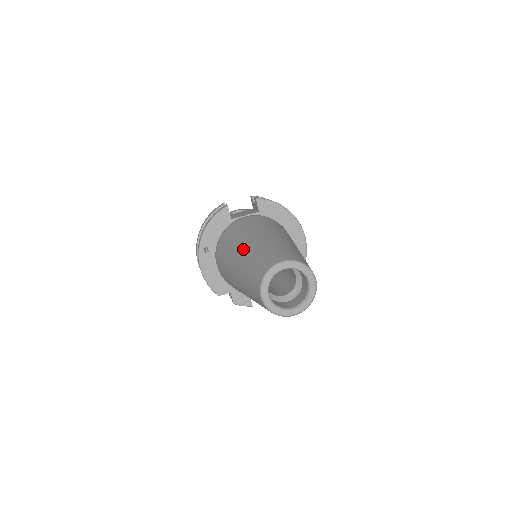
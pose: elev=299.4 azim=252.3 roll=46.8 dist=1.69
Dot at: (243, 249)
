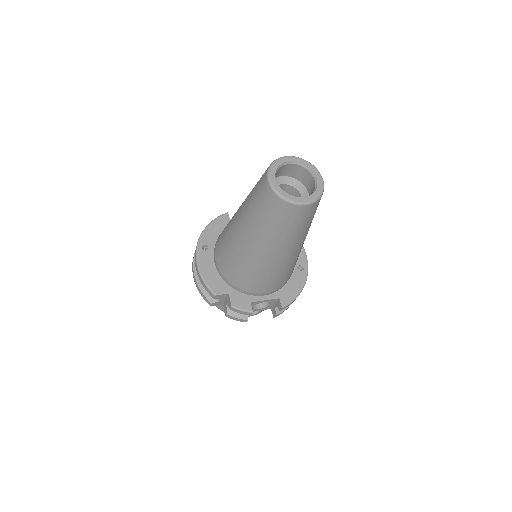
Dot at: occluded
